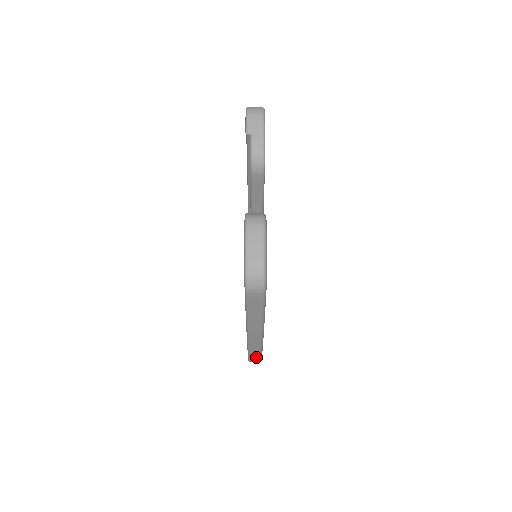
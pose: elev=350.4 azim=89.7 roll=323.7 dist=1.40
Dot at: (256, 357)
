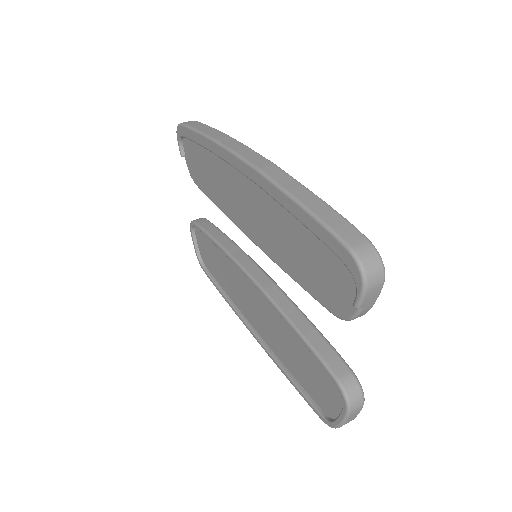
Dot at: occluded
